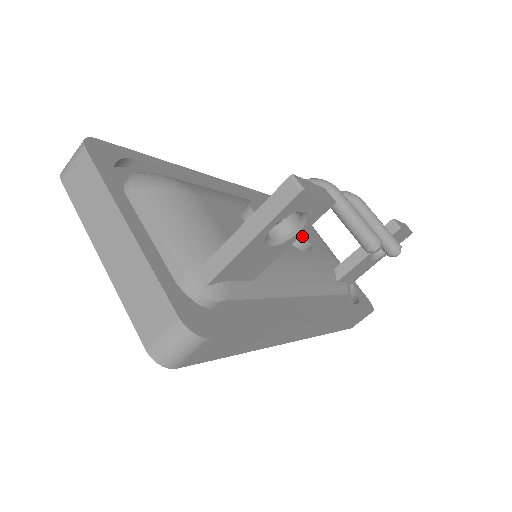
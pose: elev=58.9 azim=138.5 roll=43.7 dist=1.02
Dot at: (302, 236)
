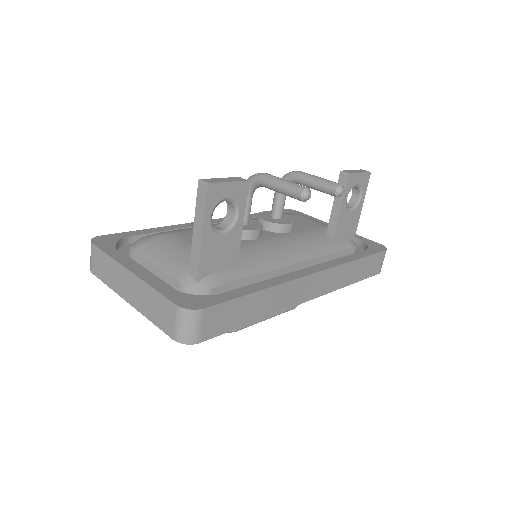
Dot at: (278, 222)
